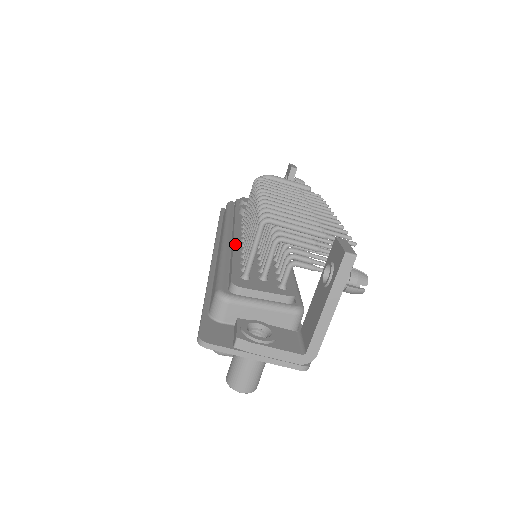
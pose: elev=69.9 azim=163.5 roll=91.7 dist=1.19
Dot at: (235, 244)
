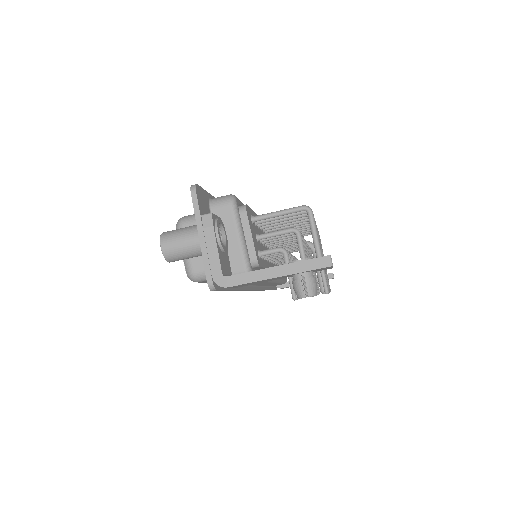
Dot at: occluded
